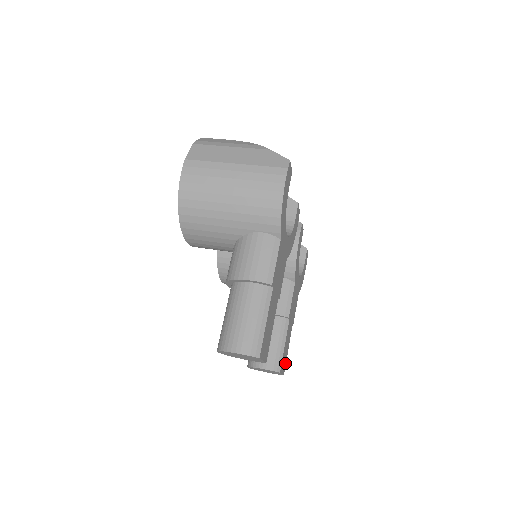
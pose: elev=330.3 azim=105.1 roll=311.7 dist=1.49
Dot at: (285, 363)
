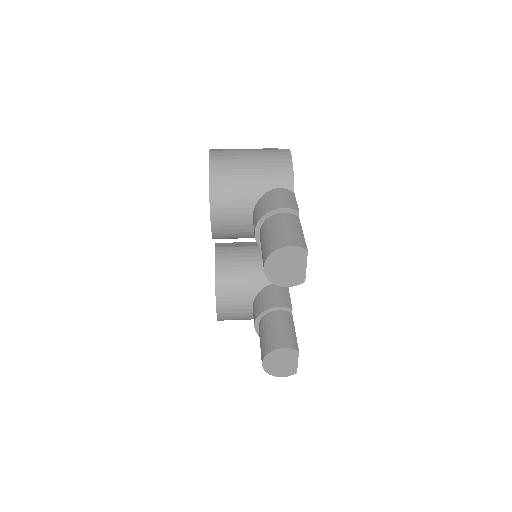
Dot at: occluded
